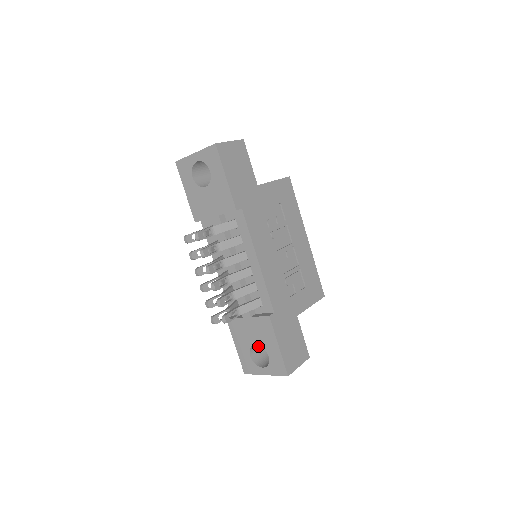
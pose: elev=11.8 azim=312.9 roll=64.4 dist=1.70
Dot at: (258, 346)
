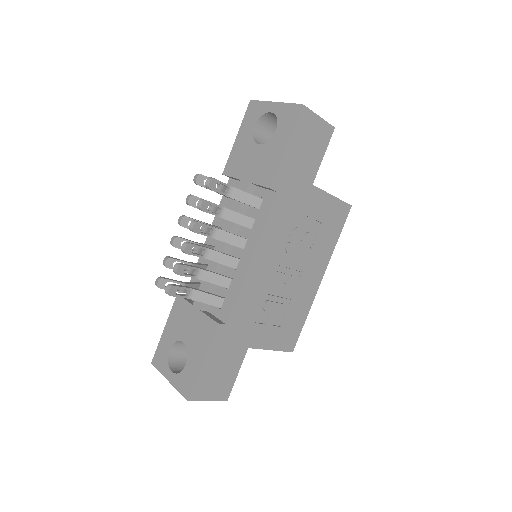
Dot at: occluded
